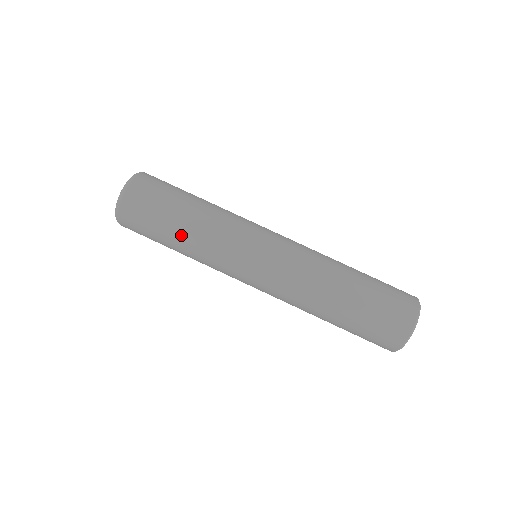
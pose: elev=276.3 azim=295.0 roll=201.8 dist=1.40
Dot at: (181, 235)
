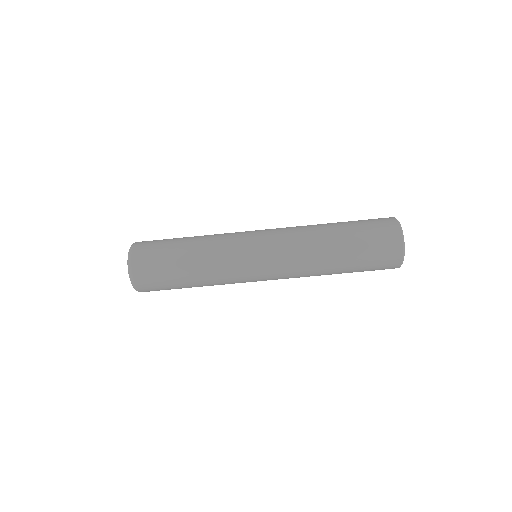
Dot at: (194, 282)
